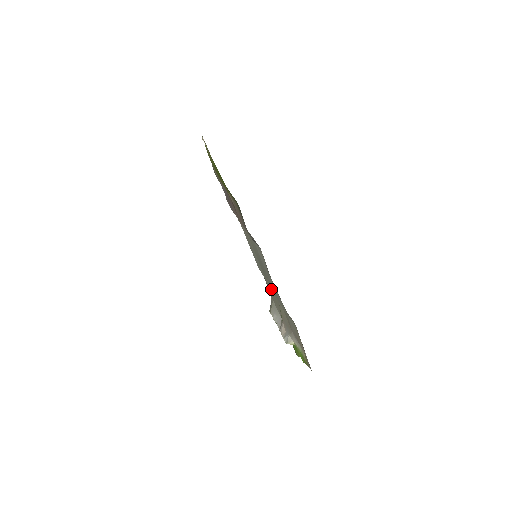
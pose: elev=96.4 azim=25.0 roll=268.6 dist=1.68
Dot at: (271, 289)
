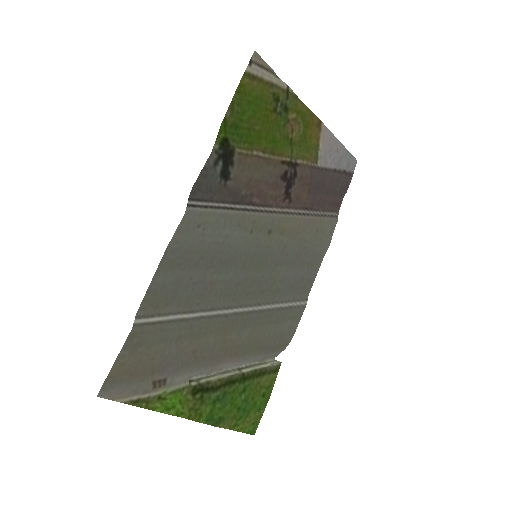
Dot at: (269, 321)
